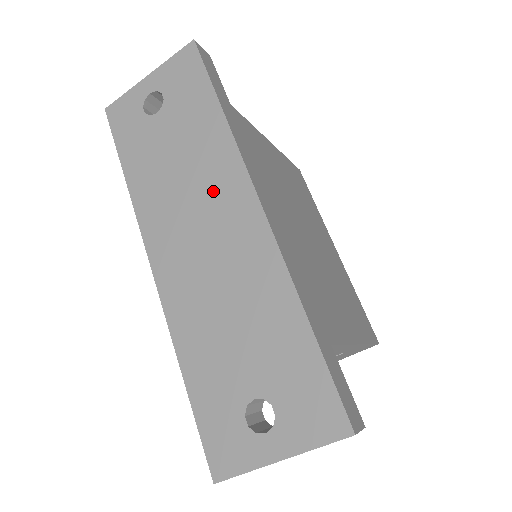
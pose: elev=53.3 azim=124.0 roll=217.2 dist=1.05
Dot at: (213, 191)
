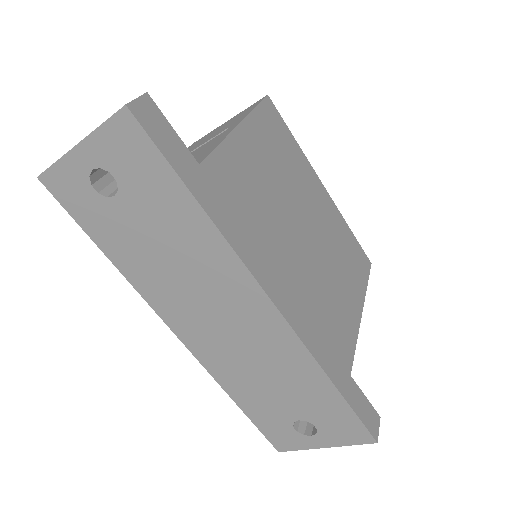
Dot at: (219, 287)
